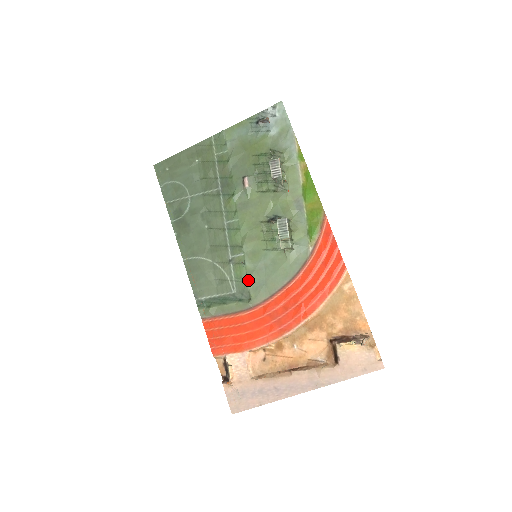
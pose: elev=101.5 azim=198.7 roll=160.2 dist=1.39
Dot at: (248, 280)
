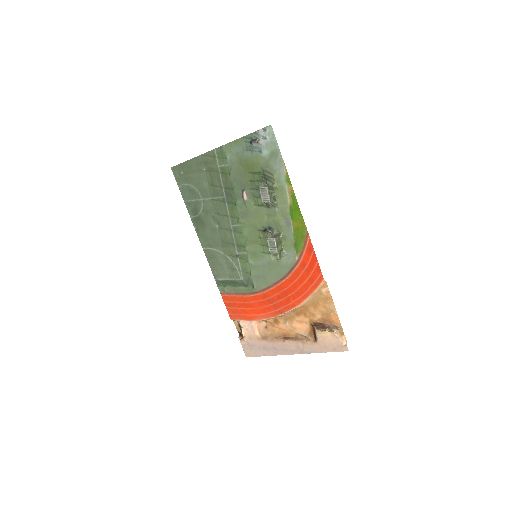
Dot at: (251, 273)
